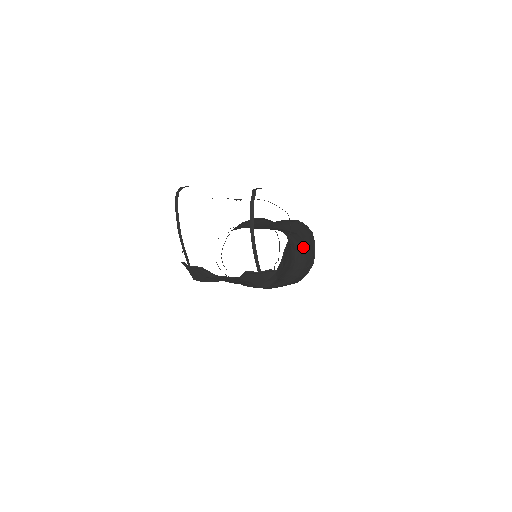
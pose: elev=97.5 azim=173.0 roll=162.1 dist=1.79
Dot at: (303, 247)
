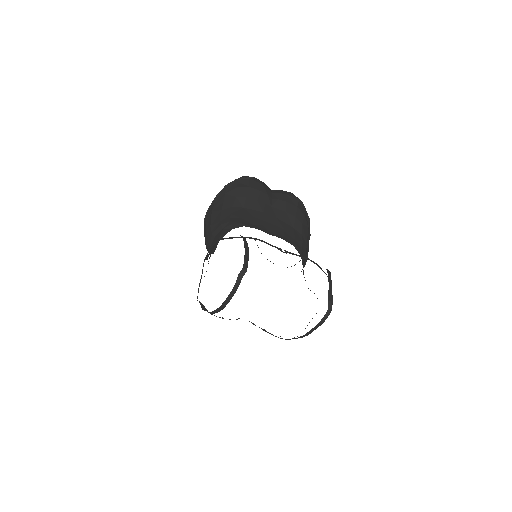
Dot at: (306, 257)
